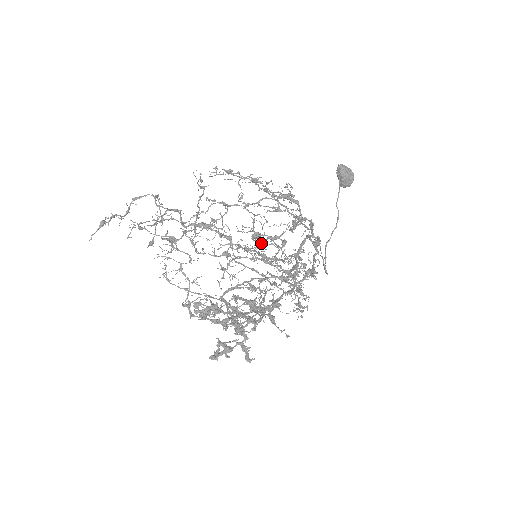
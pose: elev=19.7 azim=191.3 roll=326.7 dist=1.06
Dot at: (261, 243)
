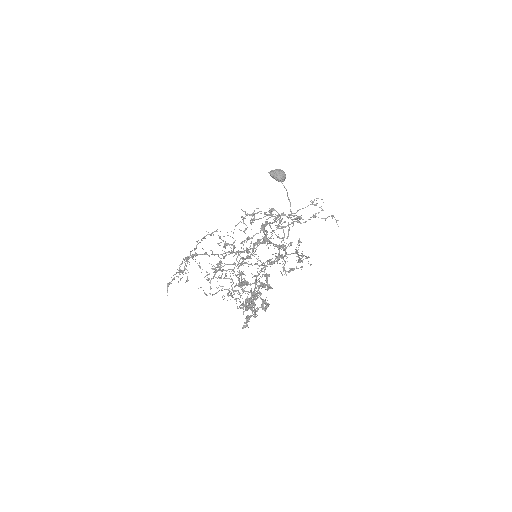
Dot at: (233, 246)
